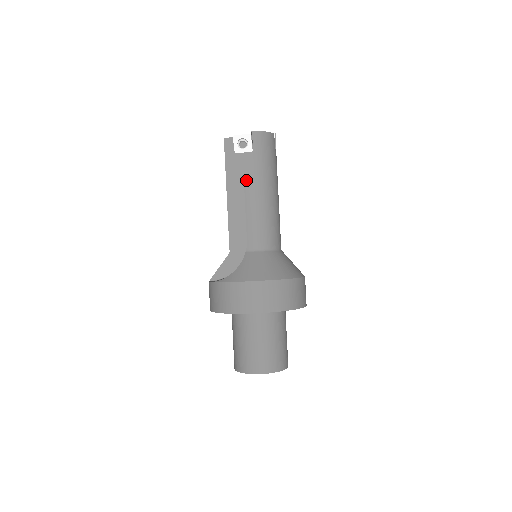
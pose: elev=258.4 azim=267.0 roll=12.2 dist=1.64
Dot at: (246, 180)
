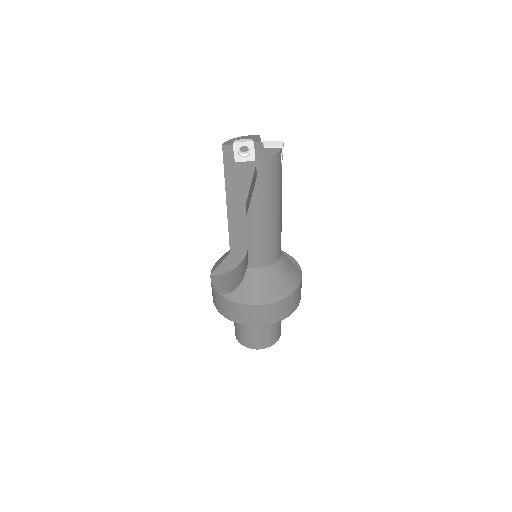
Dot at: (248, 208)
